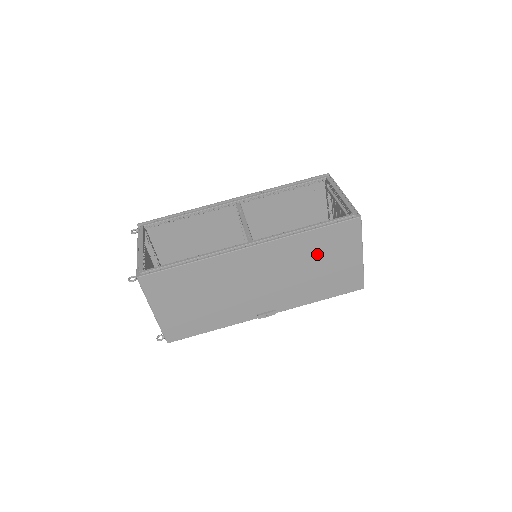
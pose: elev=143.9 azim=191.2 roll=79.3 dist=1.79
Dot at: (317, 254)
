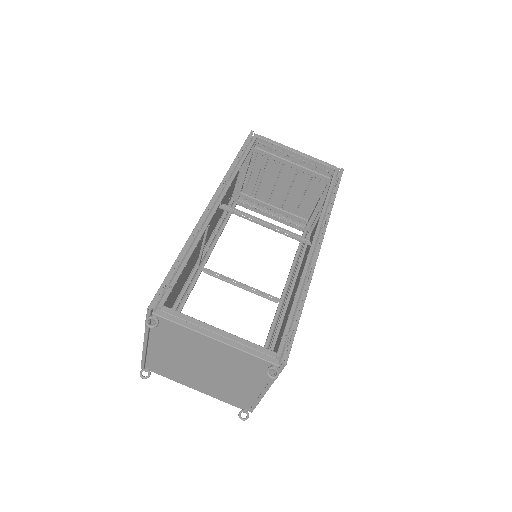
Dot at: occluded
